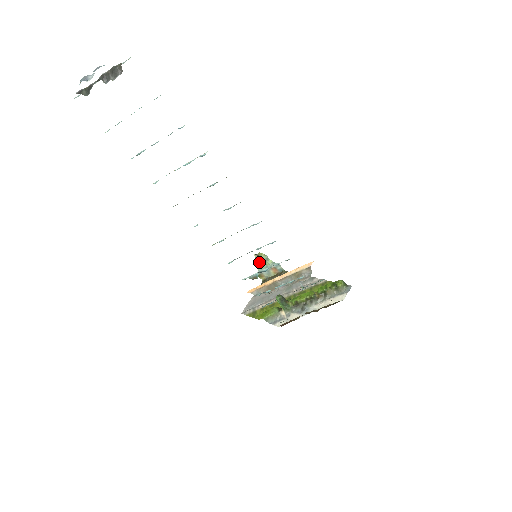
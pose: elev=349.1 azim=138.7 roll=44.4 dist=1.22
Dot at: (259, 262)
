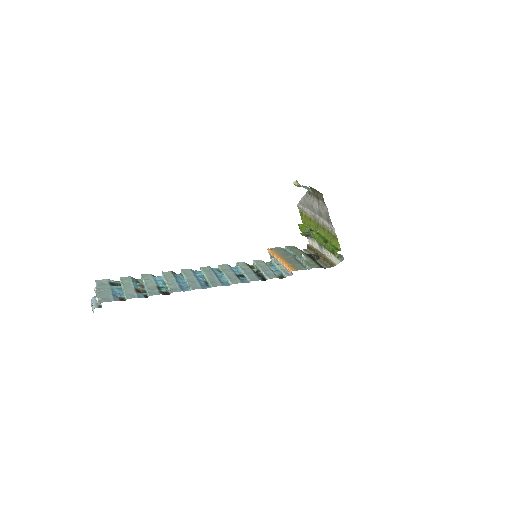
Dot at: (298, 186)
